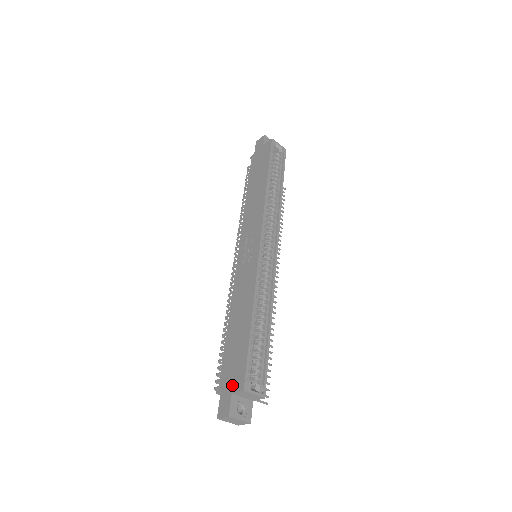
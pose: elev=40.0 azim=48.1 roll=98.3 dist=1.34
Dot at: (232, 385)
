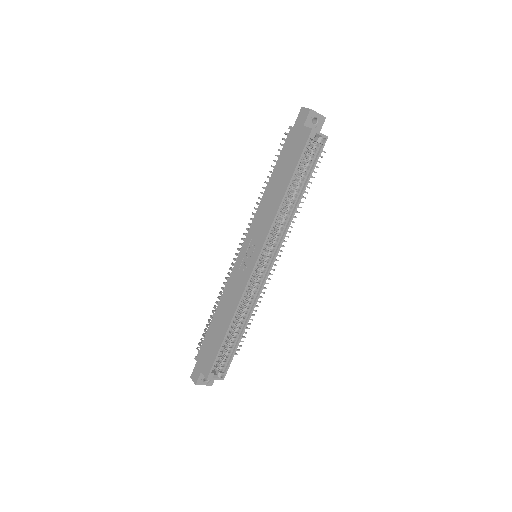
Dot at: (203, 366)
